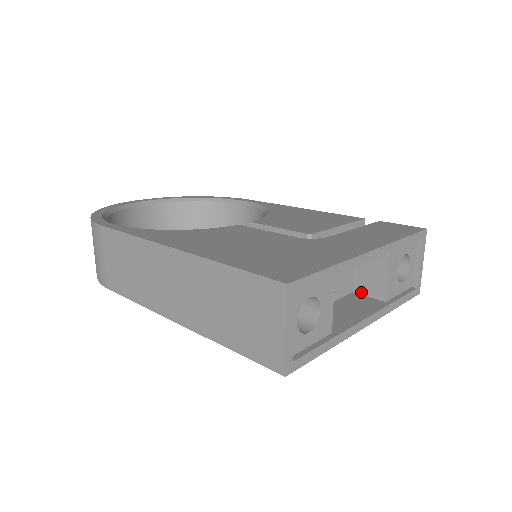
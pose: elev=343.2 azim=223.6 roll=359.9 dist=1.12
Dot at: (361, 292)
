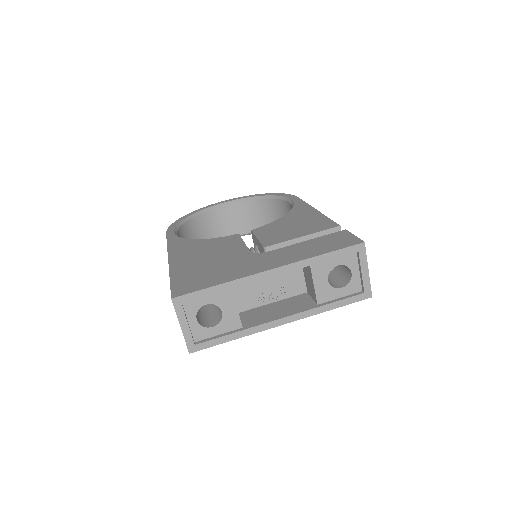
Dot at: (309, 293)
